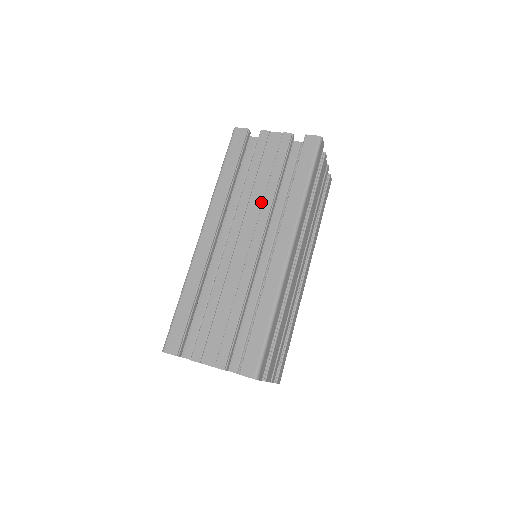
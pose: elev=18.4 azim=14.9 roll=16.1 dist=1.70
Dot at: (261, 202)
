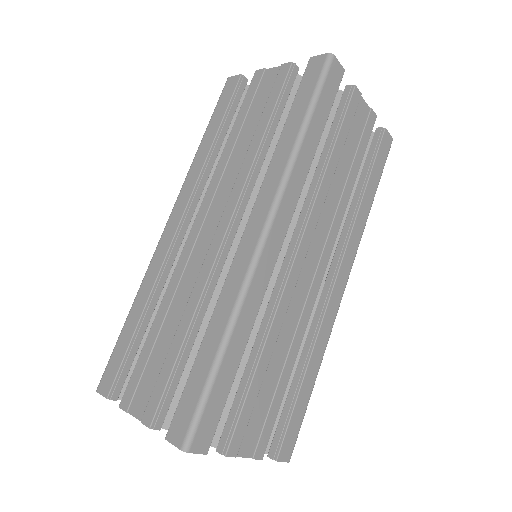
Dot at: (239, 168)
